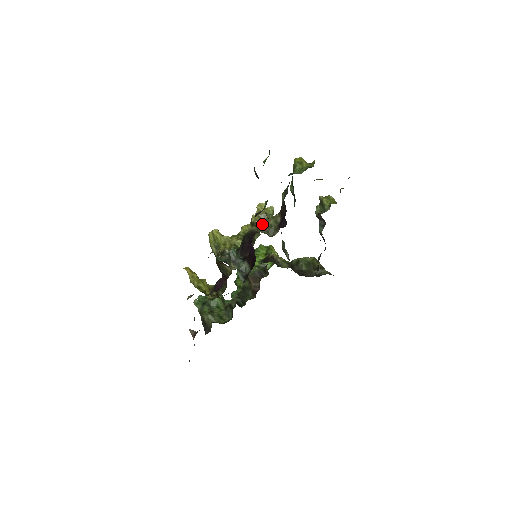
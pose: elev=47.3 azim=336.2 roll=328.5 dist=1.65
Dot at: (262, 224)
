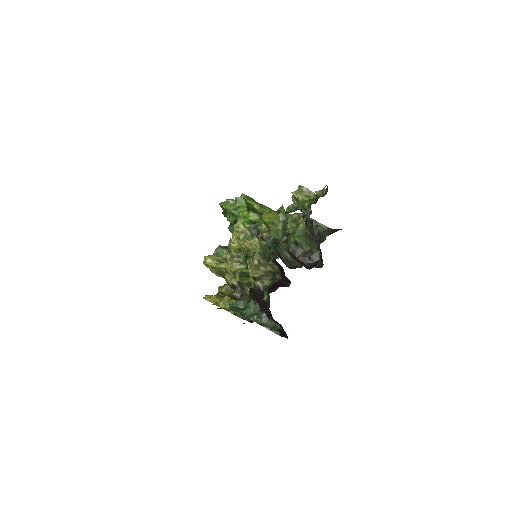
Dot at: (262, 273)
